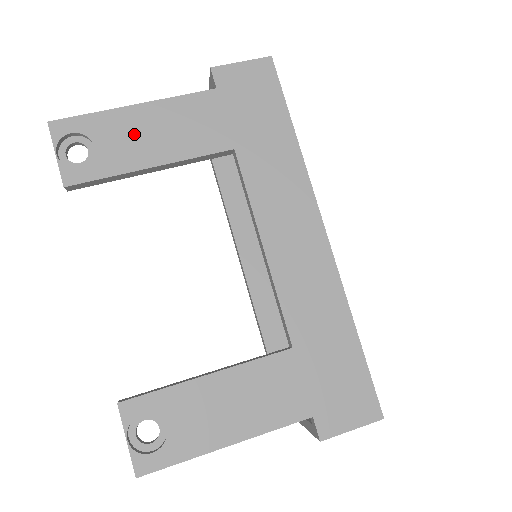
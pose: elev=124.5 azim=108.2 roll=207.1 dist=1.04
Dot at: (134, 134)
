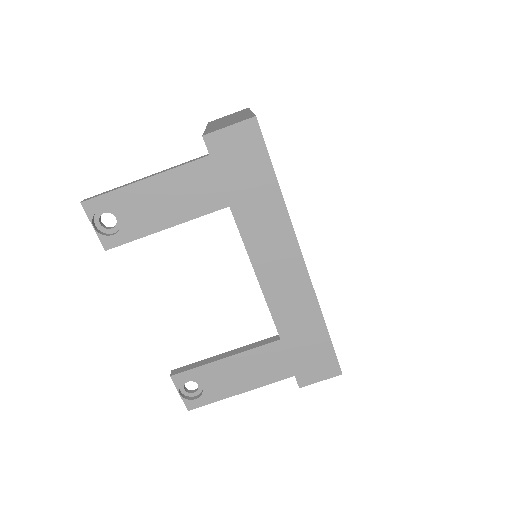
Dot at: (148, 204)
